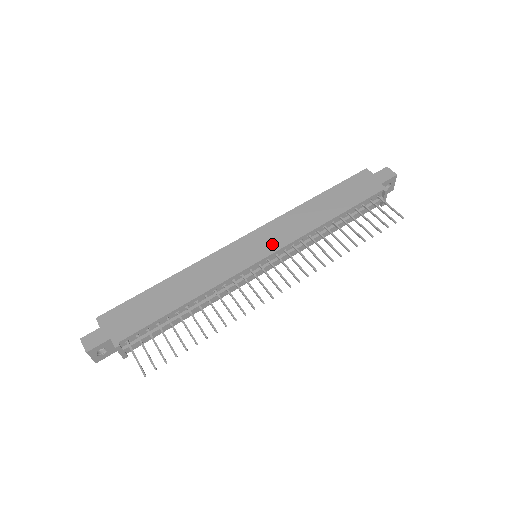
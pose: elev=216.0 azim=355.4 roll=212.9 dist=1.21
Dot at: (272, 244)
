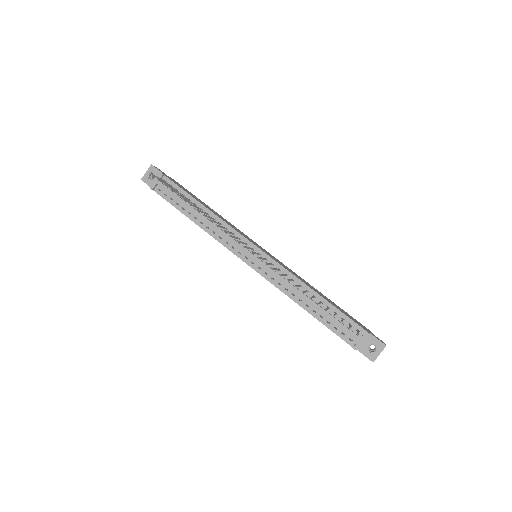
Dot at: (272, 257)
